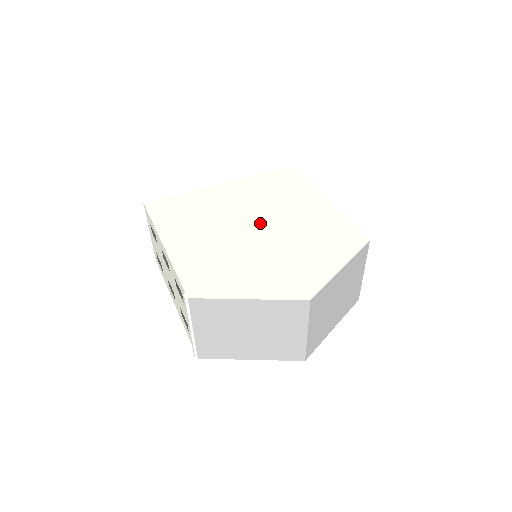
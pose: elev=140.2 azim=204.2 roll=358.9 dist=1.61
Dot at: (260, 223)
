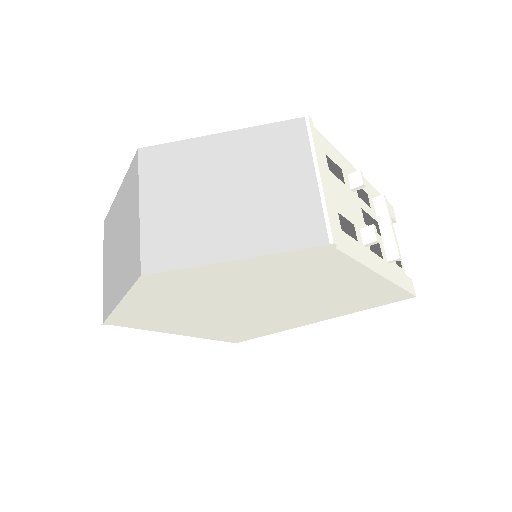
Dot at: occluded
